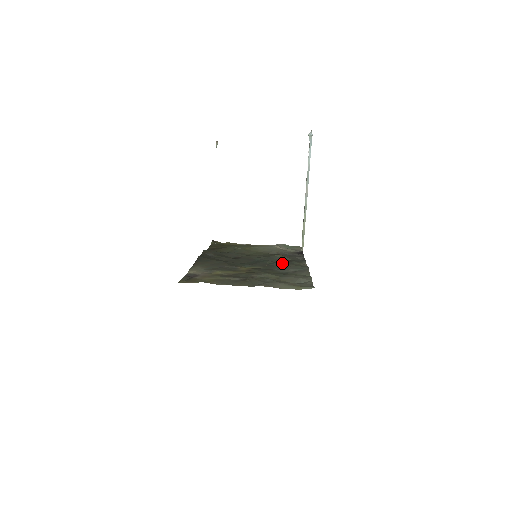
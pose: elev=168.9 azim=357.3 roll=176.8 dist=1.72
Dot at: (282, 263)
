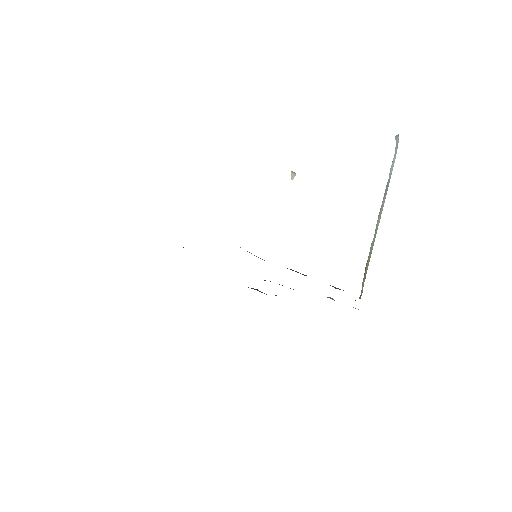
Dot at: occluded
